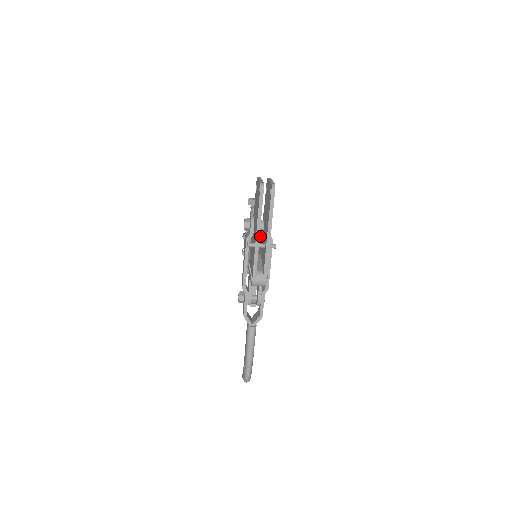
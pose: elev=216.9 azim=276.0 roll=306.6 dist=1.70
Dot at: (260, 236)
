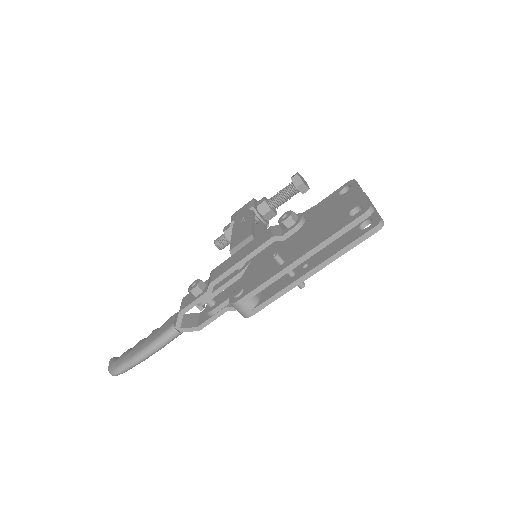
Dot at: occluded
